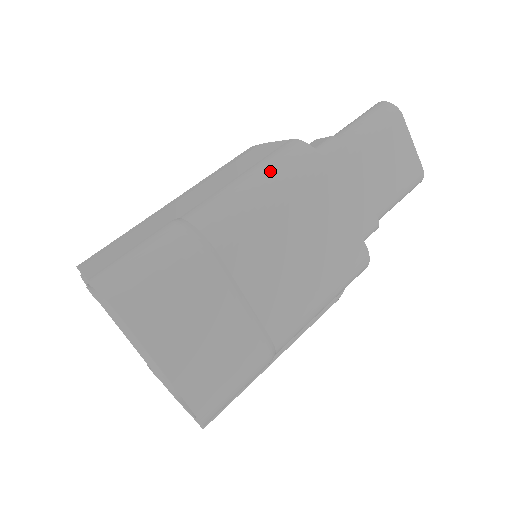
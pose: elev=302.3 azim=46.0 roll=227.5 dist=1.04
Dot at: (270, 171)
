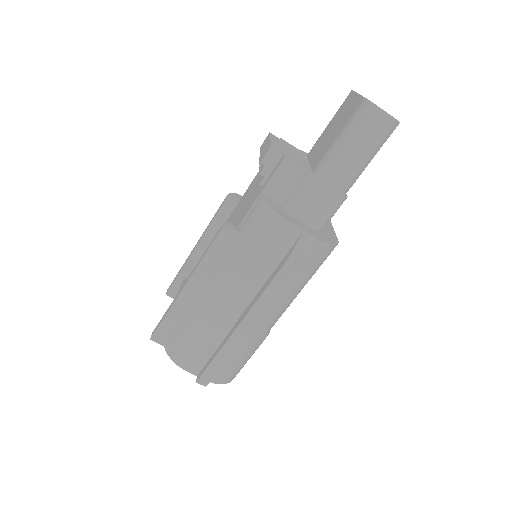
Dot at: (305, 279)
